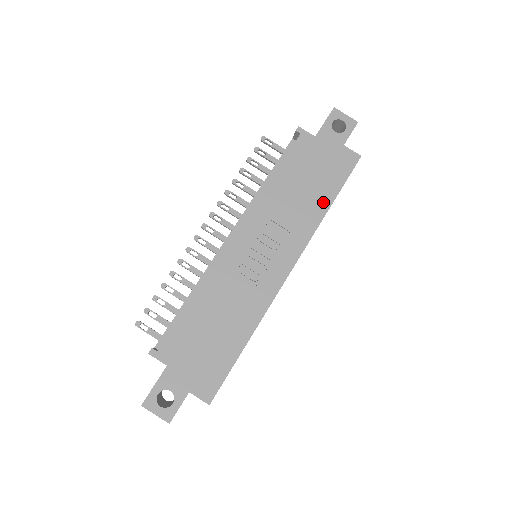
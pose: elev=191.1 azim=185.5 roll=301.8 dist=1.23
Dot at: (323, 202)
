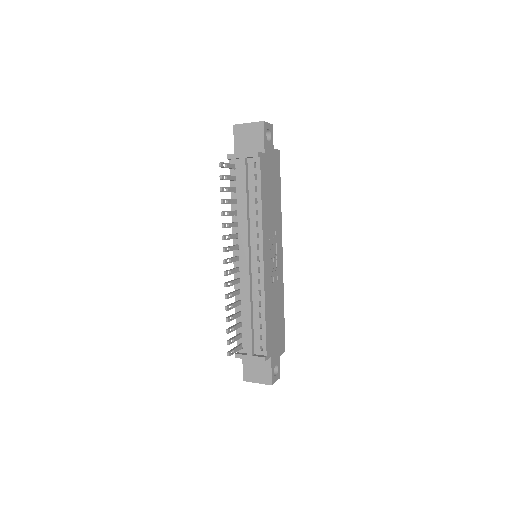
Dot at: (279, 198)
